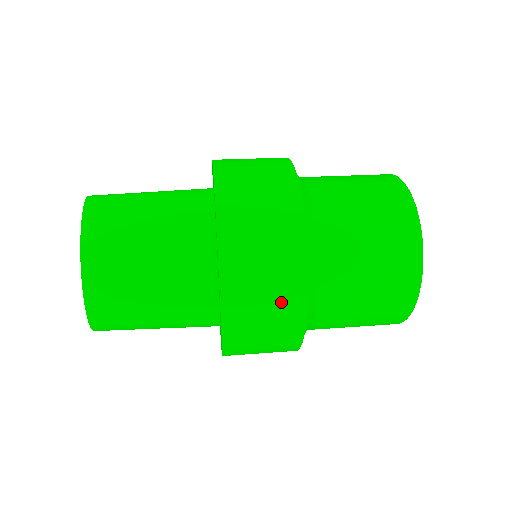
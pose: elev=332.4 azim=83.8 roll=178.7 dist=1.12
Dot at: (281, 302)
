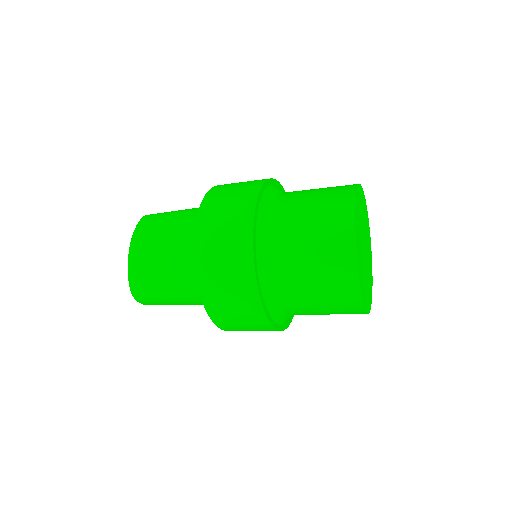
Dot at: (235, 265)
